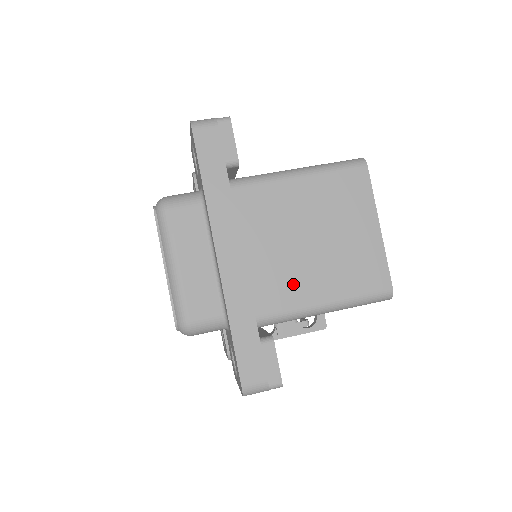
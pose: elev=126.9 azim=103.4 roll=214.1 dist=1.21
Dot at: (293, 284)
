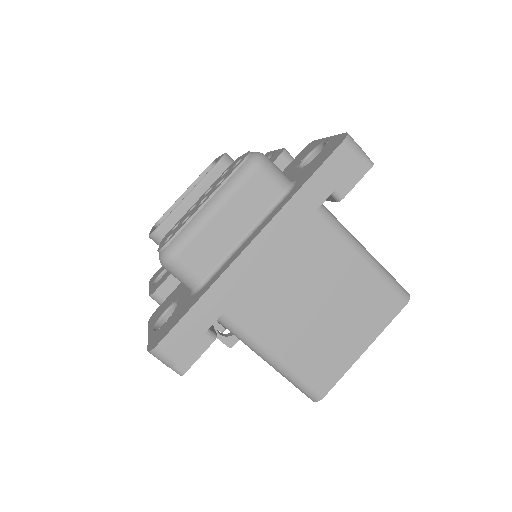
Dot at: (271, 319)
